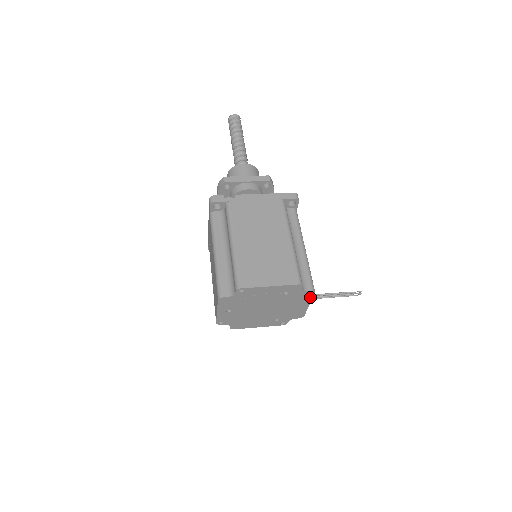
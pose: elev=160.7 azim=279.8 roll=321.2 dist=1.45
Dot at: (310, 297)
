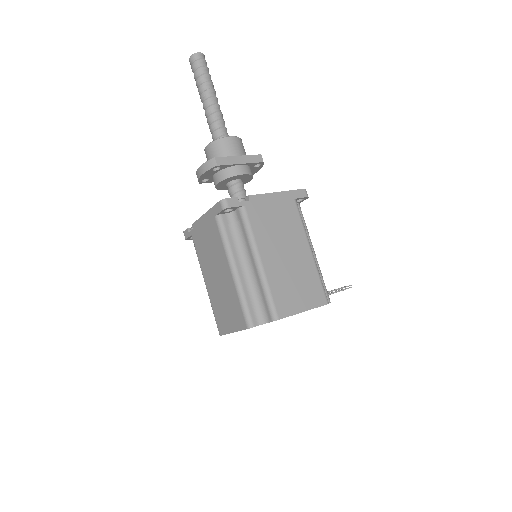
Dot at: occluded
